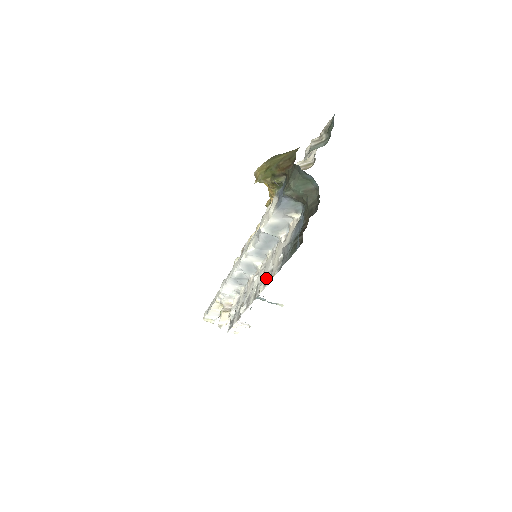
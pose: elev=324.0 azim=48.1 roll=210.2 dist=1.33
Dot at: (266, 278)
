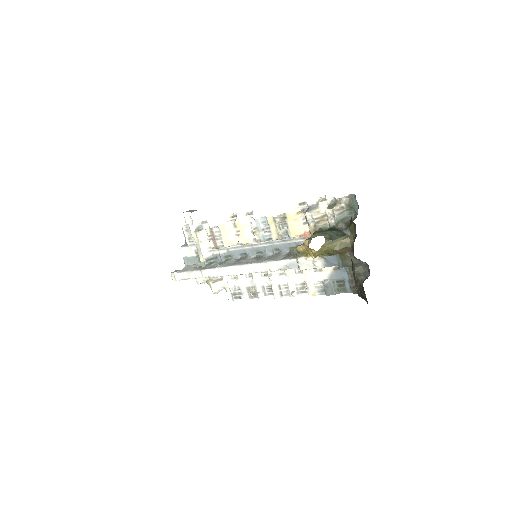
Dot at: (296, 288)
